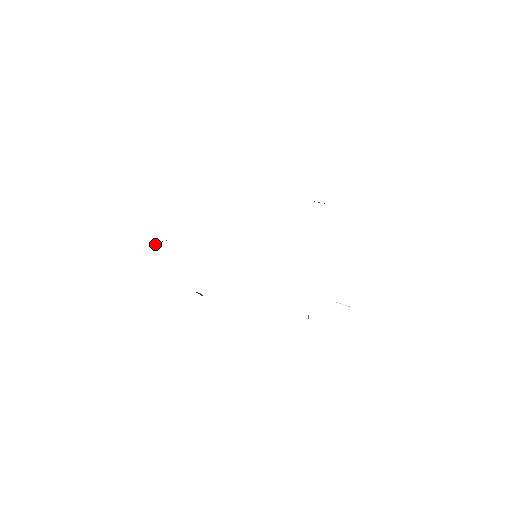
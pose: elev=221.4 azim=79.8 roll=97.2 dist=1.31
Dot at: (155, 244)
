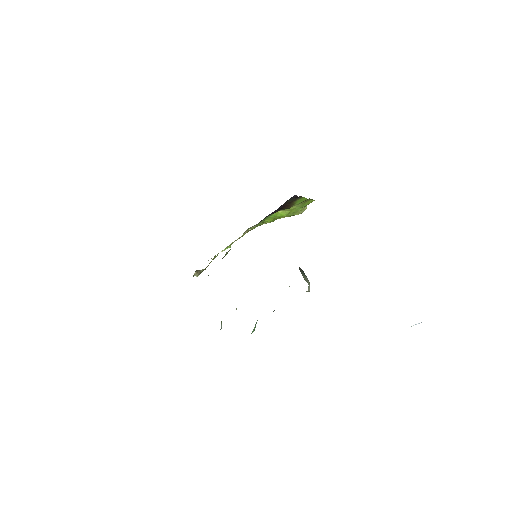
Dot at: occluded
